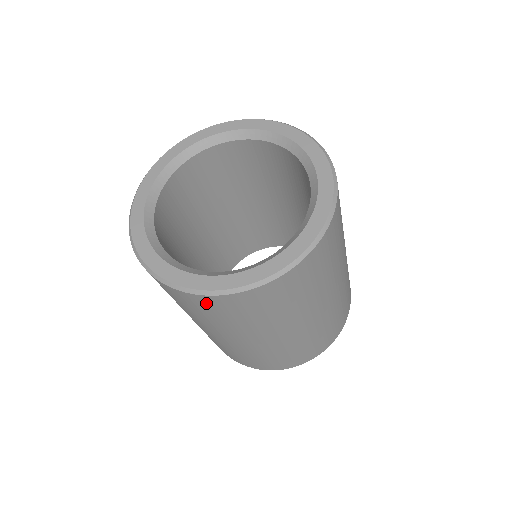
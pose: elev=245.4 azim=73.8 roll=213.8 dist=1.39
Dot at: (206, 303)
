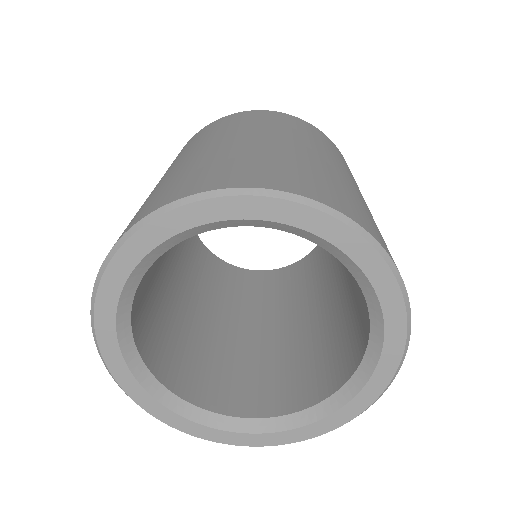
Dot at: occluded
